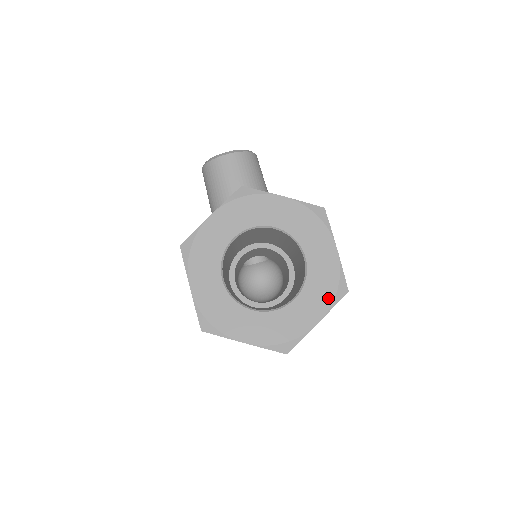
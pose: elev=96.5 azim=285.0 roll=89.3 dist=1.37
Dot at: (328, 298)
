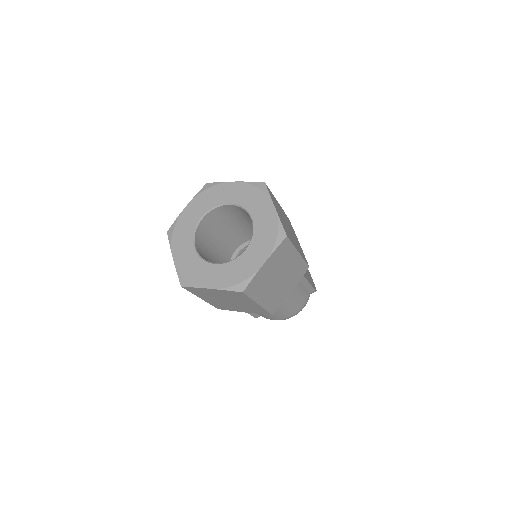
Dot at: (270, 244)
